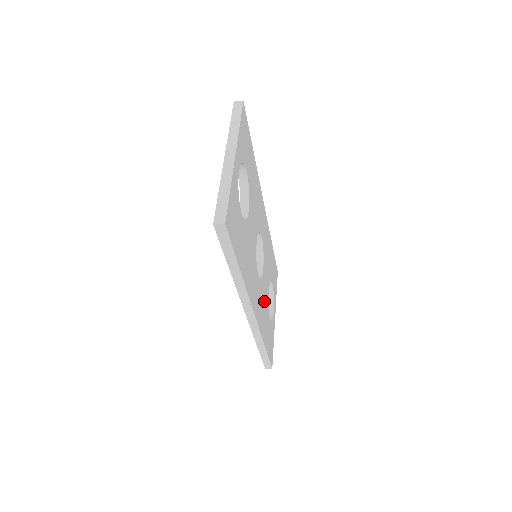
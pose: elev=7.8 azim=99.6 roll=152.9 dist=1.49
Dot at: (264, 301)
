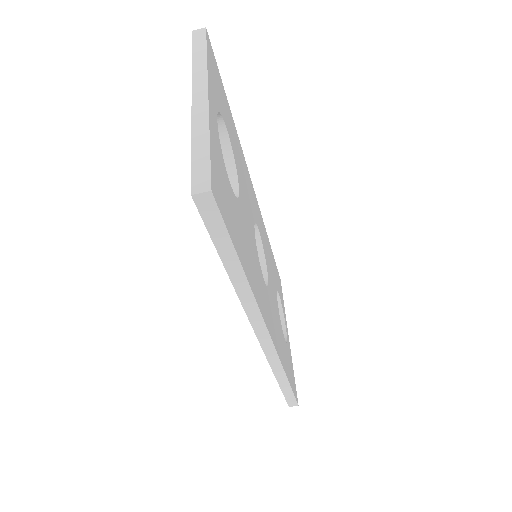
Dot at: (276, 317)
